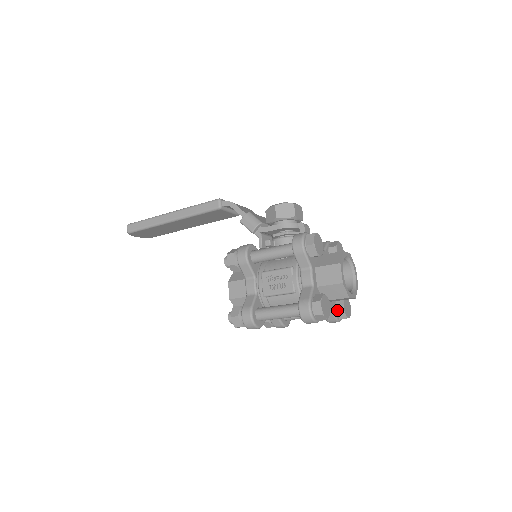
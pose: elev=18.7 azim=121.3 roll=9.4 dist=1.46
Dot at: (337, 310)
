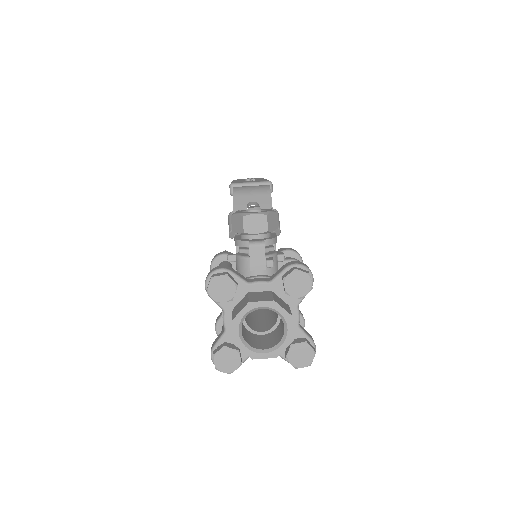
Dot at: (285, 355)
